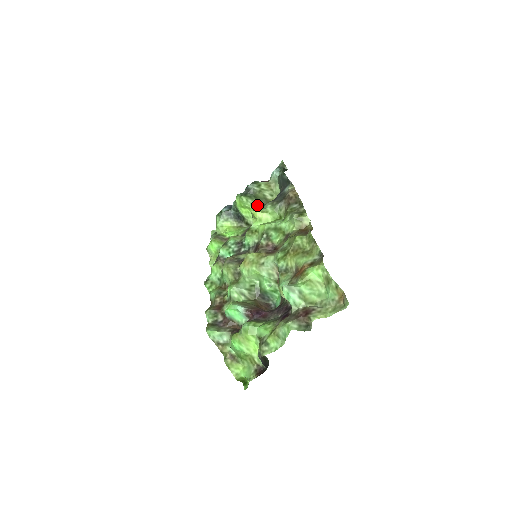
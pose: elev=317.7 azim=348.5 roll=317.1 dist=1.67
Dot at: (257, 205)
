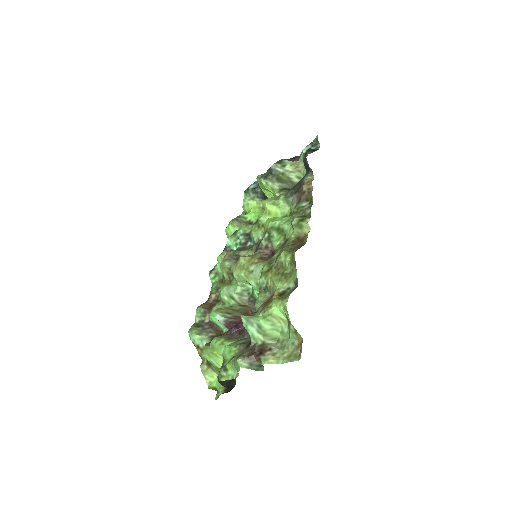
Dot at: (278, 189)
